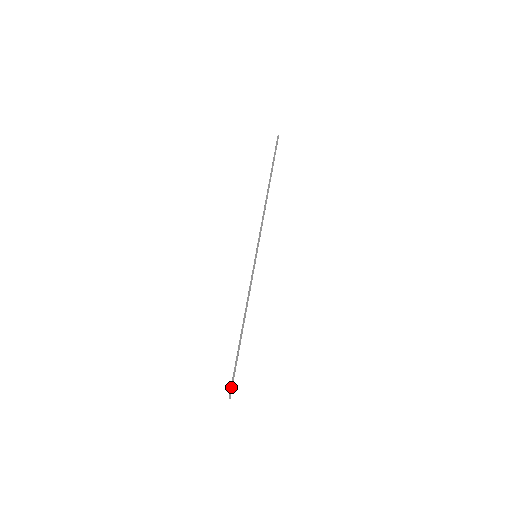
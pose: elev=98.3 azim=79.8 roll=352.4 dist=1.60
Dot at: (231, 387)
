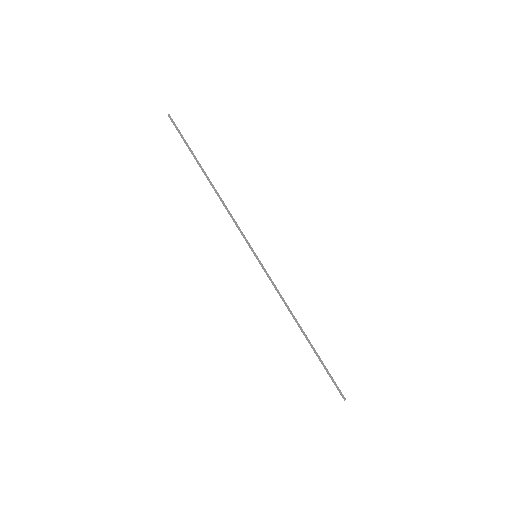
Dot at: (338, 389)
